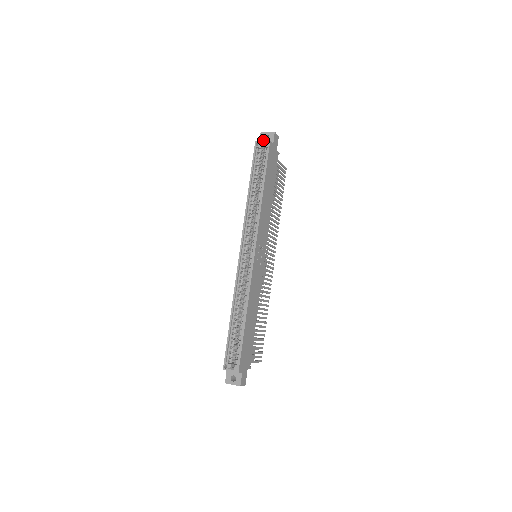
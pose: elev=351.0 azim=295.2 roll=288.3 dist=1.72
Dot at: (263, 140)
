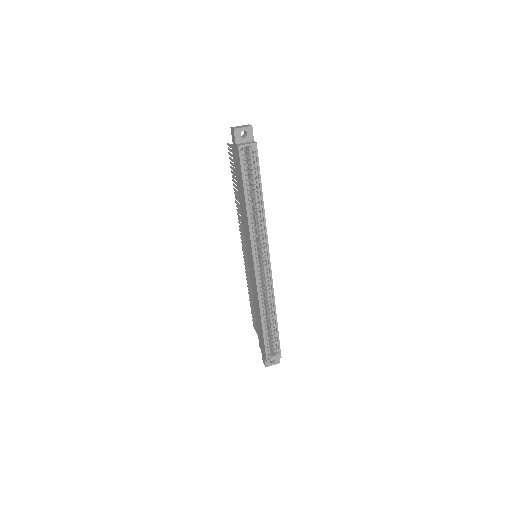
Dot at: (240, 138)
